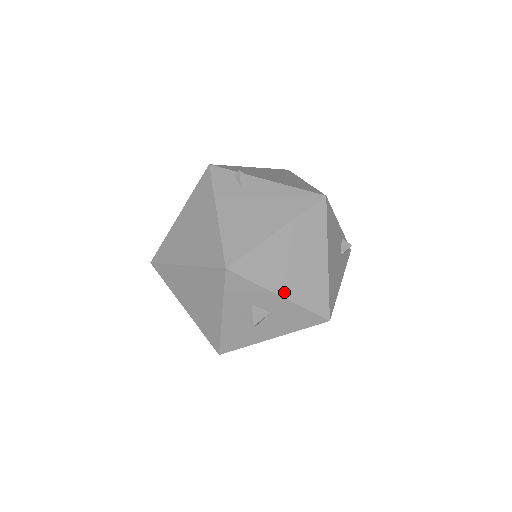
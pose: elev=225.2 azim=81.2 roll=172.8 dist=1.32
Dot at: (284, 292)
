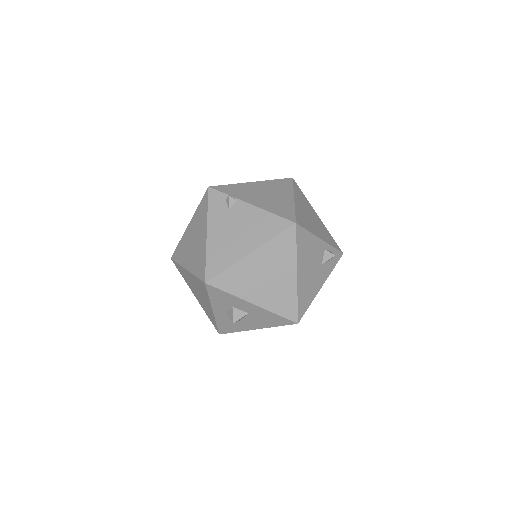
Dot at: (256, 301)
